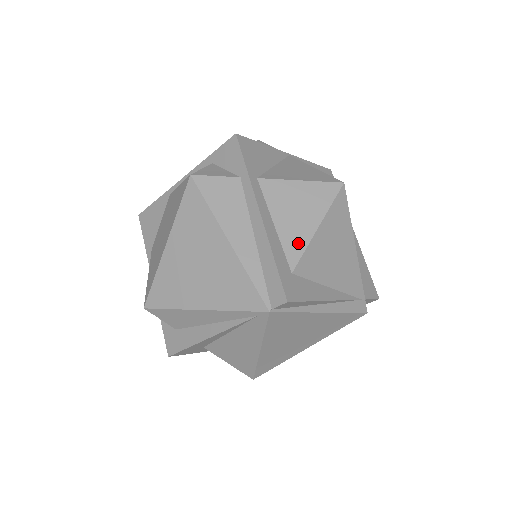
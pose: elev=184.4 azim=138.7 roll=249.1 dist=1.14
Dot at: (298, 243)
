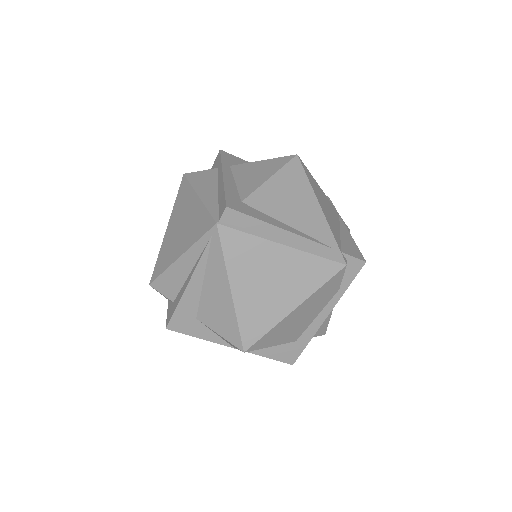
Dot at: (251, 187)
